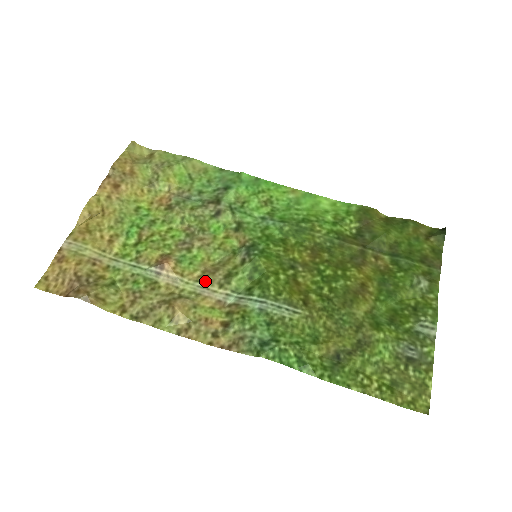
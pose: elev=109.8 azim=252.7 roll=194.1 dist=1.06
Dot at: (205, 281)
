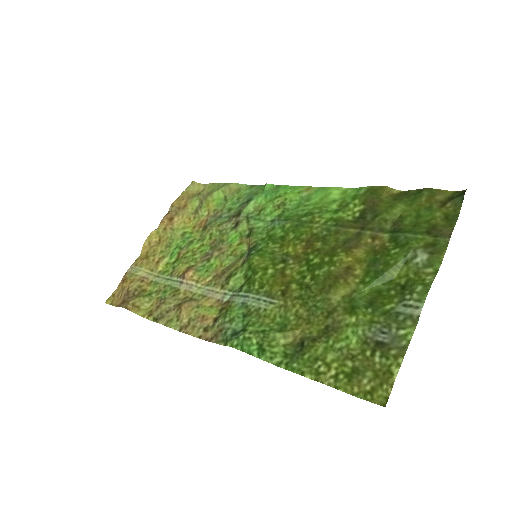
Dot at: (213, 284)
